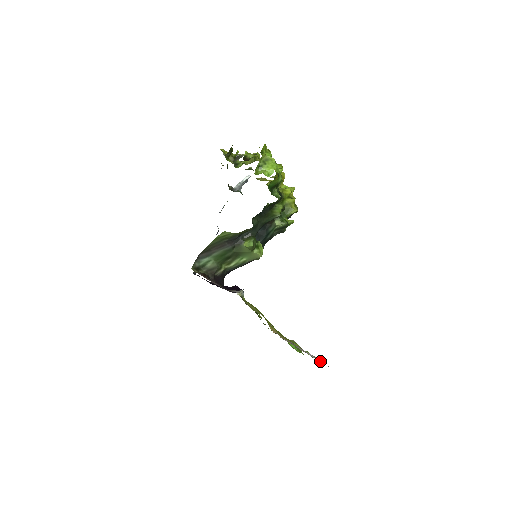
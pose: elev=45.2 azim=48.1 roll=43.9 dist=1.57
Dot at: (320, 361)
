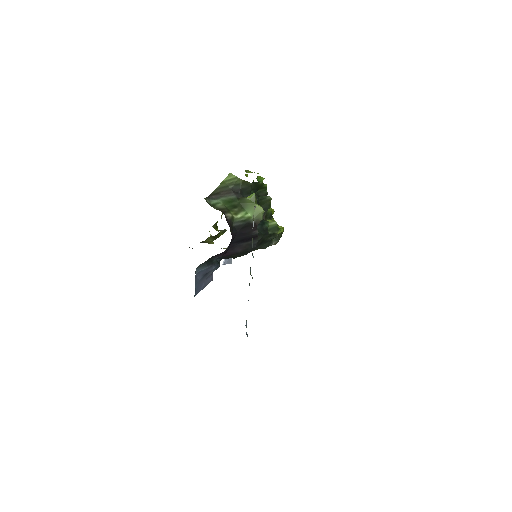
Dot at: occluded
